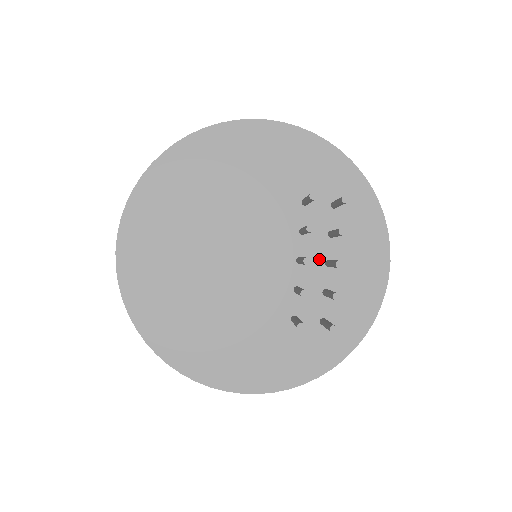
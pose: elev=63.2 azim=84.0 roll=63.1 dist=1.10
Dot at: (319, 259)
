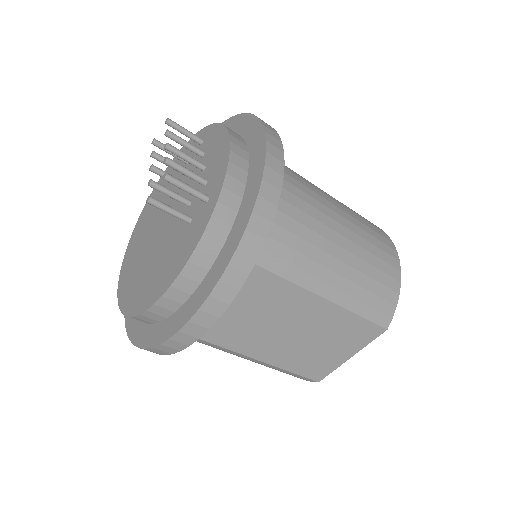
Dot at: (199, 174)
